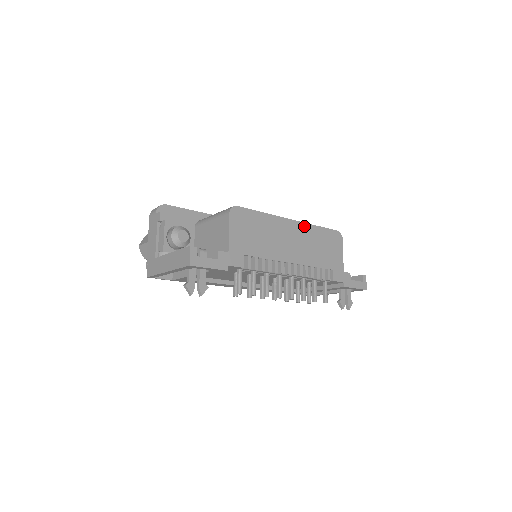
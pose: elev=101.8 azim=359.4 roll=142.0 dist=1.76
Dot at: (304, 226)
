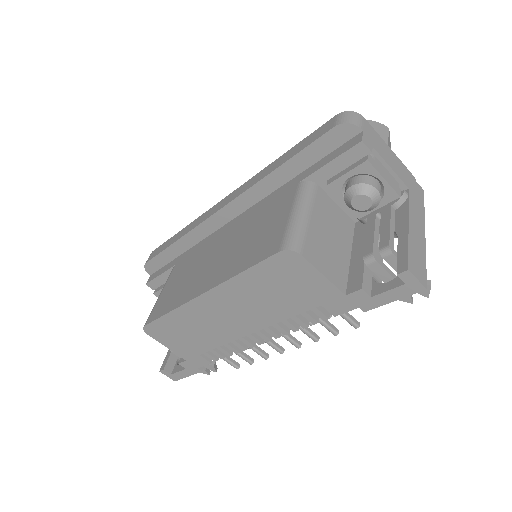
Dot at: (223, 288)
